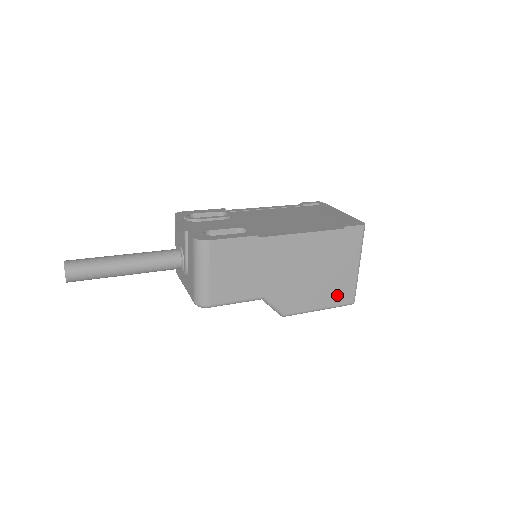
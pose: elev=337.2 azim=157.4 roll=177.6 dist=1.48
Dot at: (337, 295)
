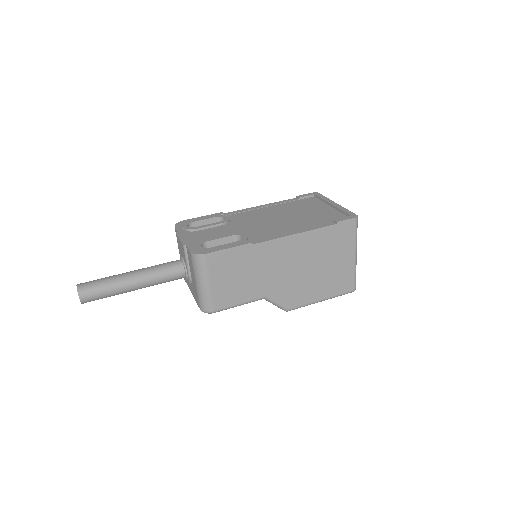
Dot at: (337, 285)
